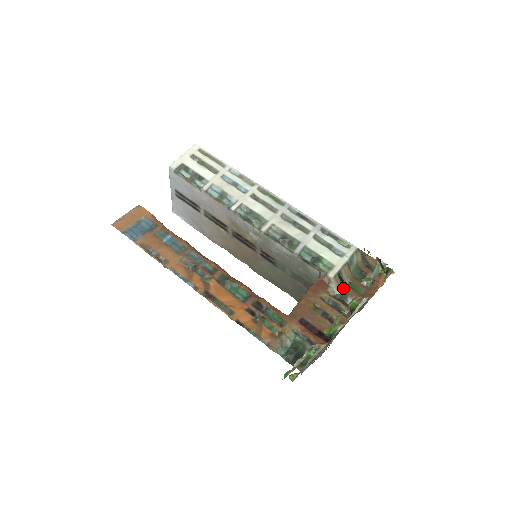
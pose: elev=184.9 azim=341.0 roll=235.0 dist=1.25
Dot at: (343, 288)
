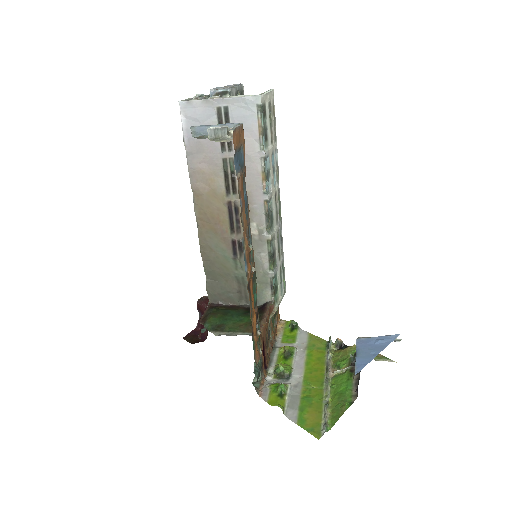
Dot at: (271, 320)
